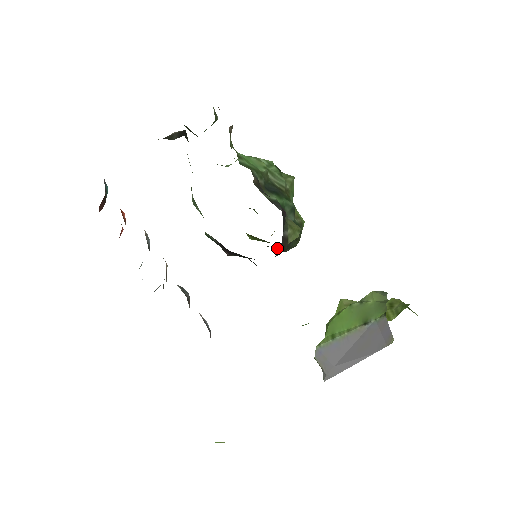
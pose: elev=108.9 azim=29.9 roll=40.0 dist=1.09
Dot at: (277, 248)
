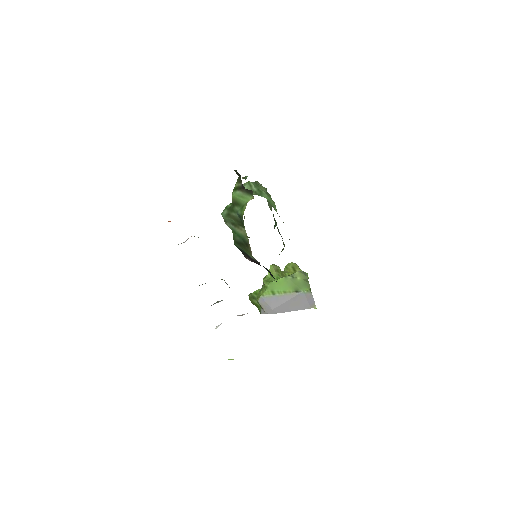
Dot at: occluded
